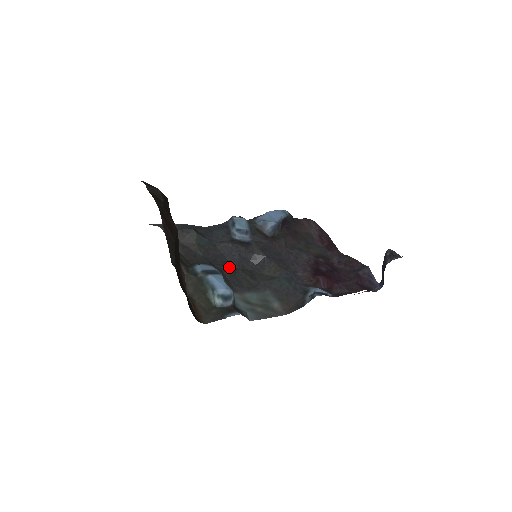
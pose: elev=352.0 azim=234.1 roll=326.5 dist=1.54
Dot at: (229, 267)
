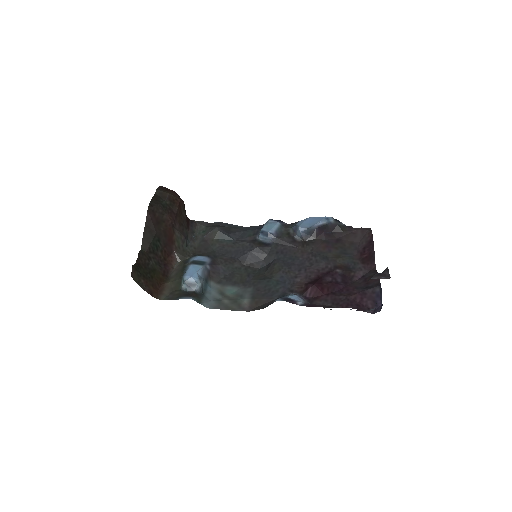
Dot at: (233, 262)
